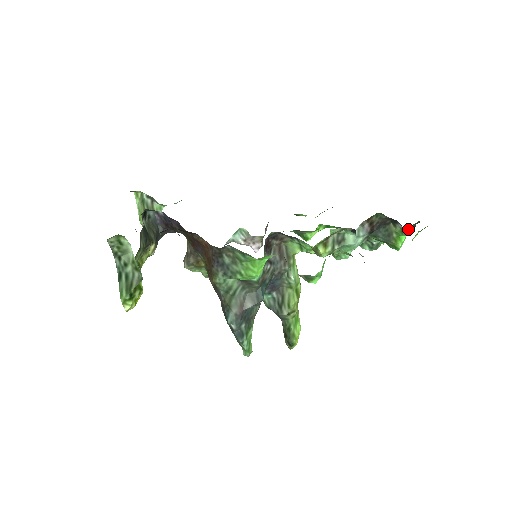
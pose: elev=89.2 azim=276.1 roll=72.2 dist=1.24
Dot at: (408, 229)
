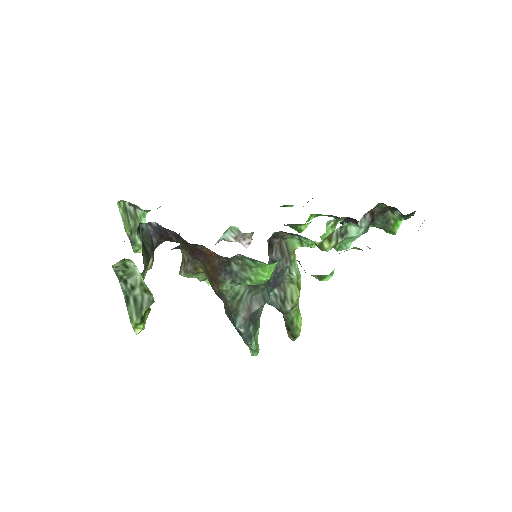
Dot at: (408, 215)
